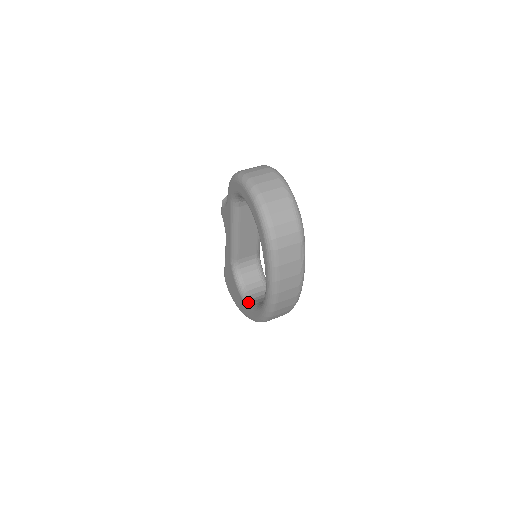
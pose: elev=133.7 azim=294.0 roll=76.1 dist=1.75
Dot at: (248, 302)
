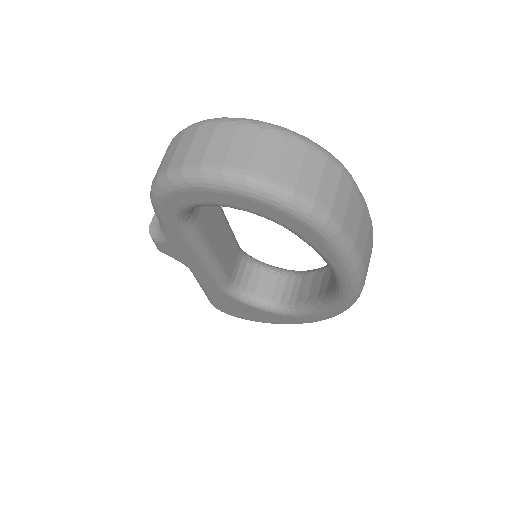
Dot at: (289, 311)
